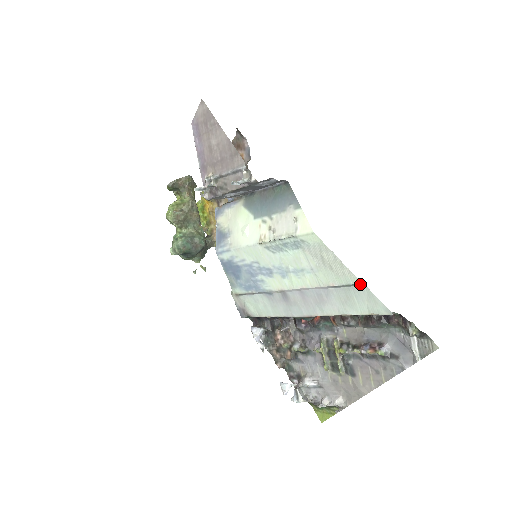
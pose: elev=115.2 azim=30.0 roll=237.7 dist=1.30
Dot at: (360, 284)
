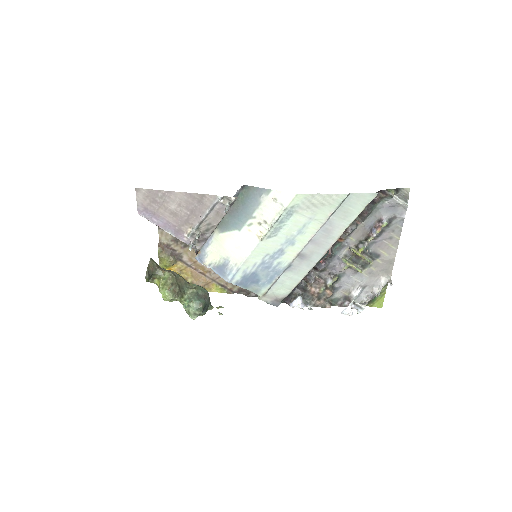
Dot at: (348, 196)
